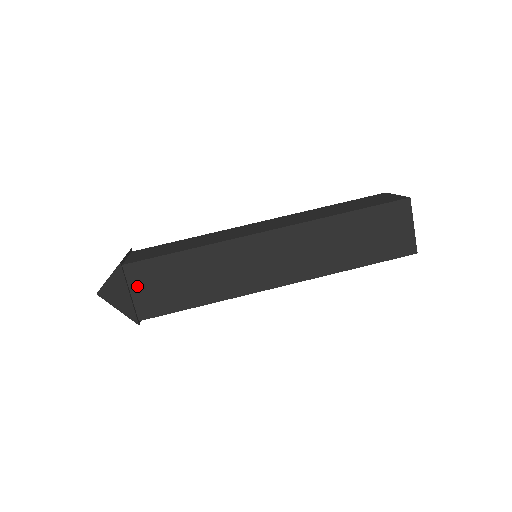
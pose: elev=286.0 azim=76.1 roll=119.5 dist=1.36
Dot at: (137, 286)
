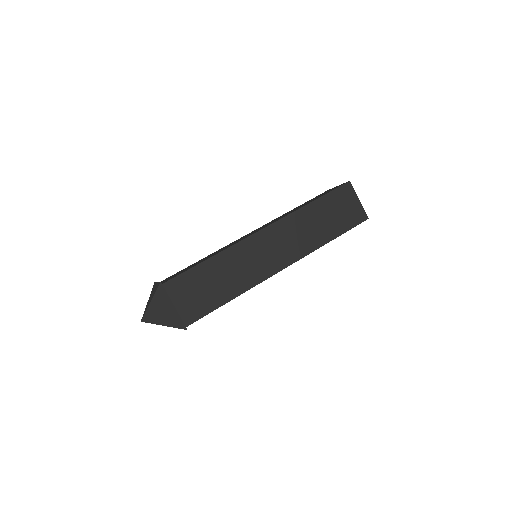
Dot at: (177, 298)
